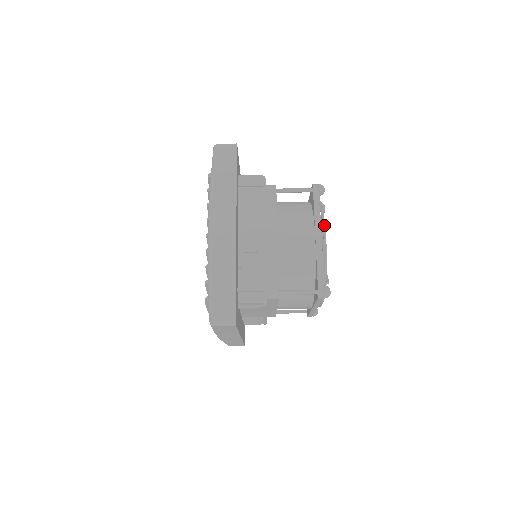
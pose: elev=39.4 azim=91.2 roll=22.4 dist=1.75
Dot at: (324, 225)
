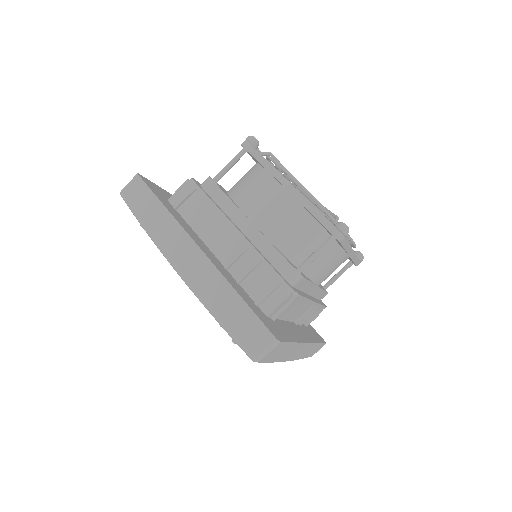
Dot at: (284, 170)
